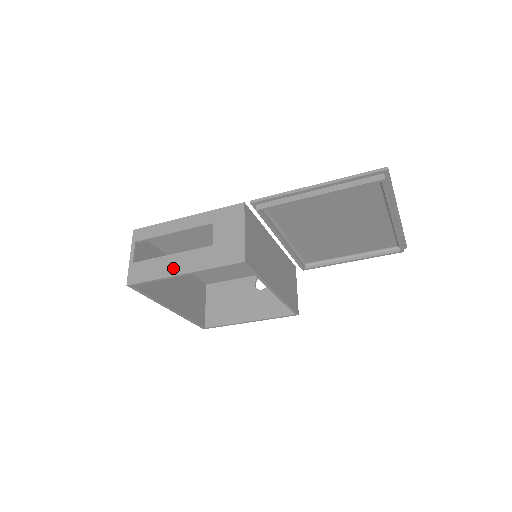
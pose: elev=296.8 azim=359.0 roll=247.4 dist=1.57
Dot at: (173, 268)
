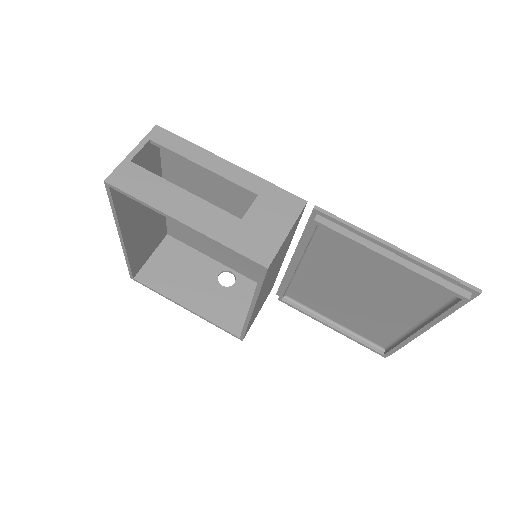
Dot at: (177, 207)
